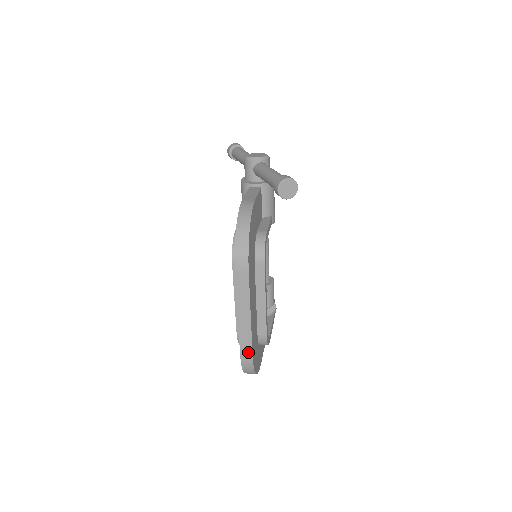
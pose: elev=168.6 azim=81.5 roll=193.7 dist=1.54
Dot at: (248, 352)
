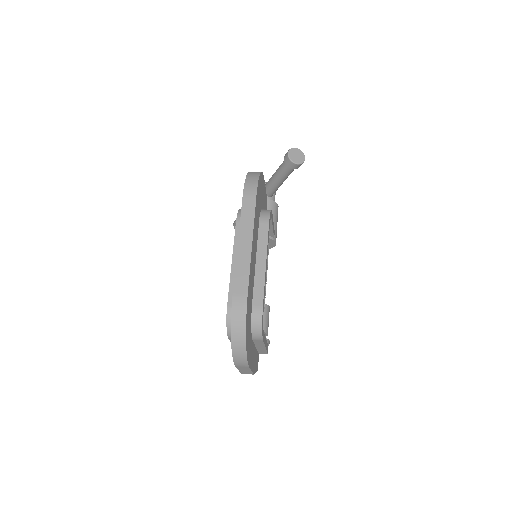
Dot at: (243, 290)
